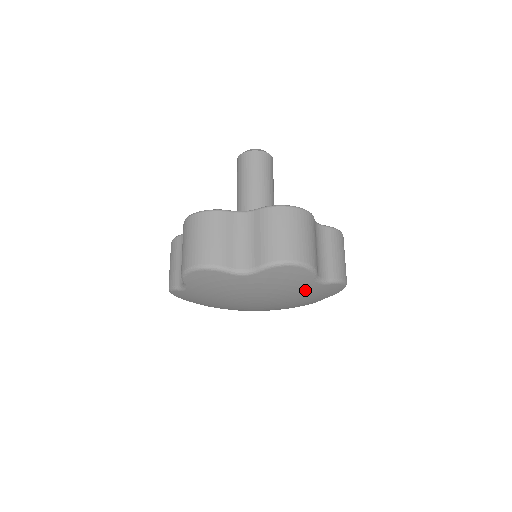
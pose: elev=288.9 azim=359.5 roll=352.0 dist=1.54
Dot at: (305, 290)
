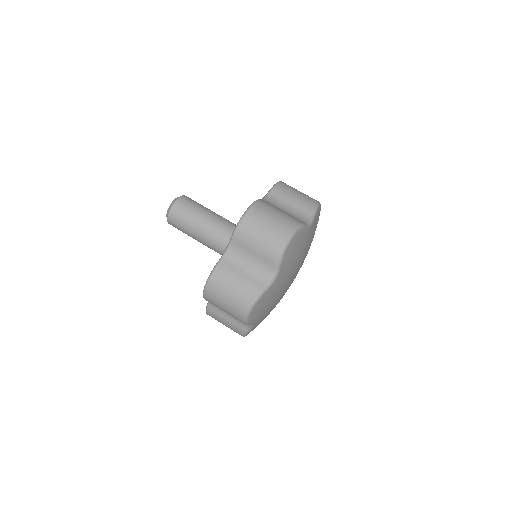
Dot at: occluded
